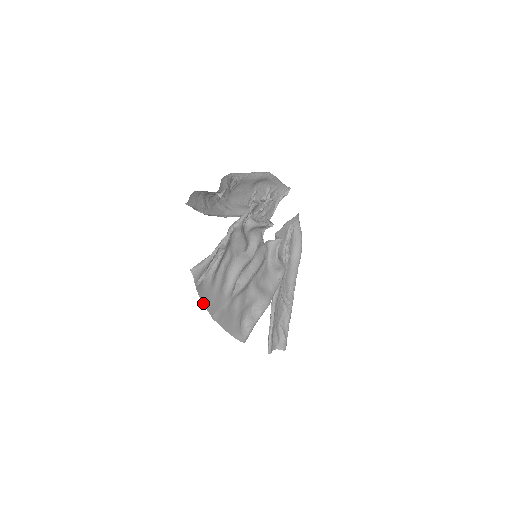
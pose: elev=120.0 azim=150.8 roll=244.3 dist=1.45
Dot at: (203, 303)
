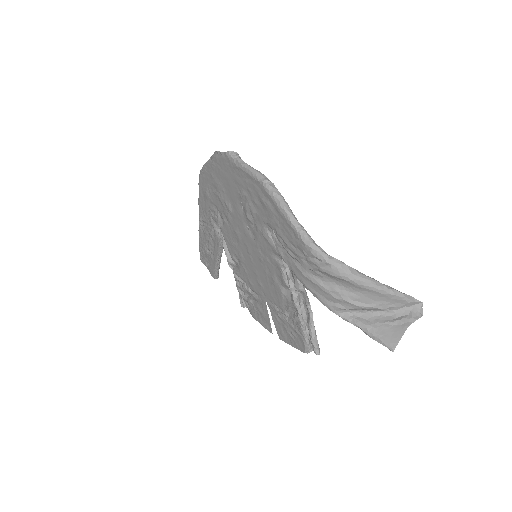
Dot at: (292, 346)
